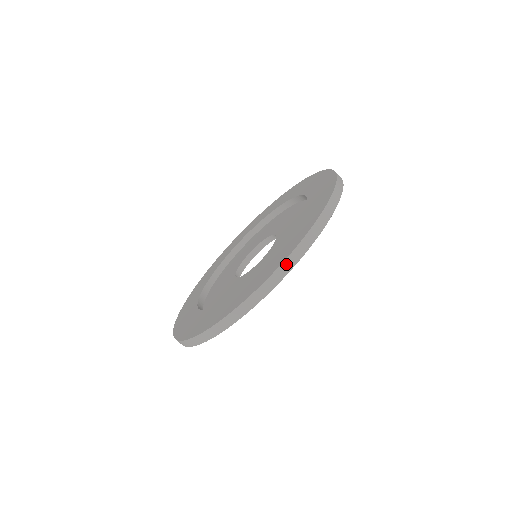
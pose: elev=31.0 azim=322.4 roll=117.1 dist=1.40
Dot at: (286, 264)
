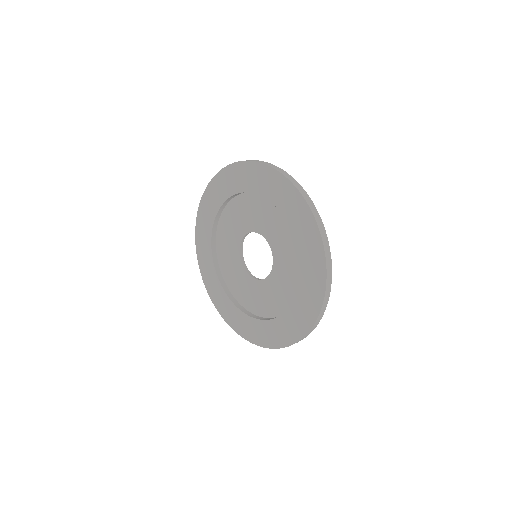
Dot at: (325, 301)
